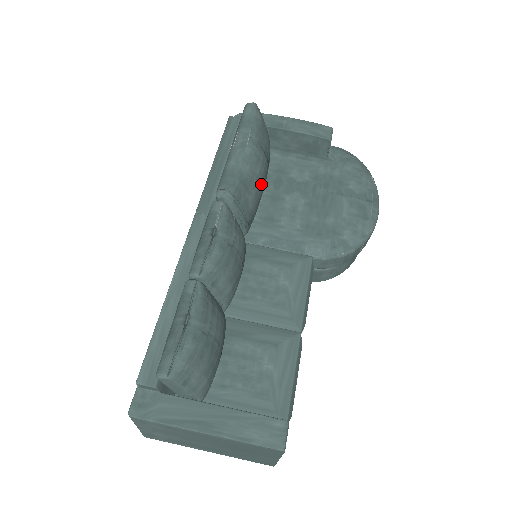
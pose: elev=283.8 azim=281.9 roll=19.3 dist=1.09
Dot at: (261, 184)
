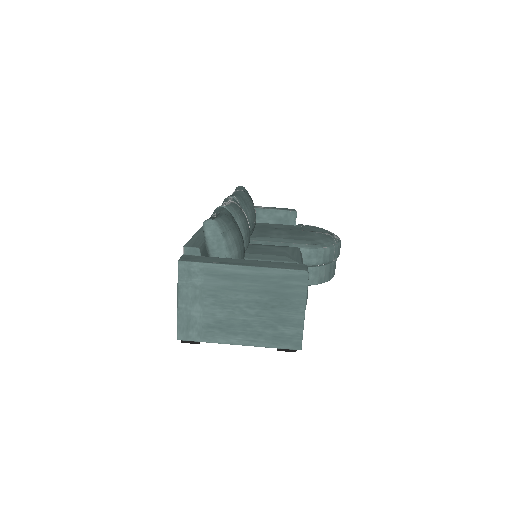
Dot at: (254, 215)
